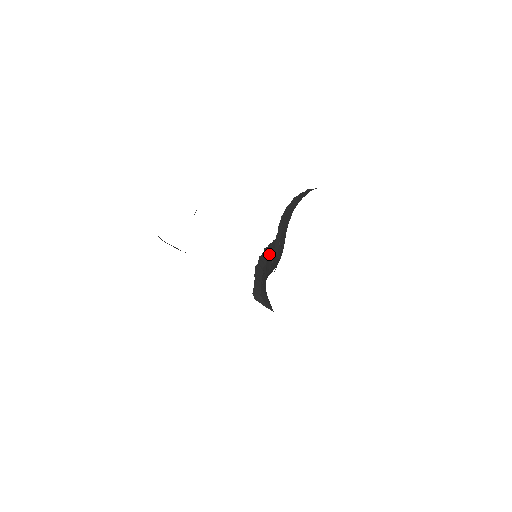
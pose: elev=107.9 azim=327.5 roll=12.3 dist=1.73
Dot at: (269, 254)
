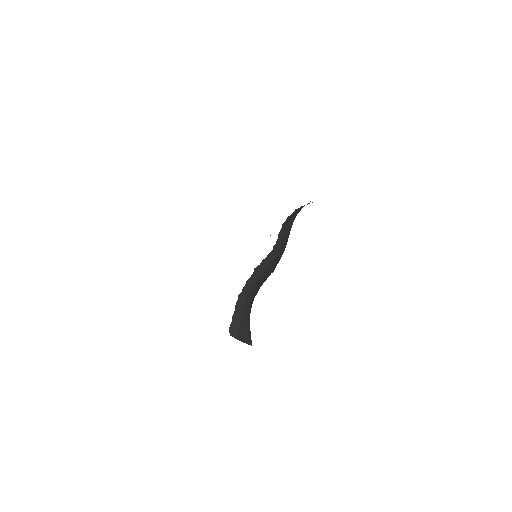
Dot at: (260, 272)
